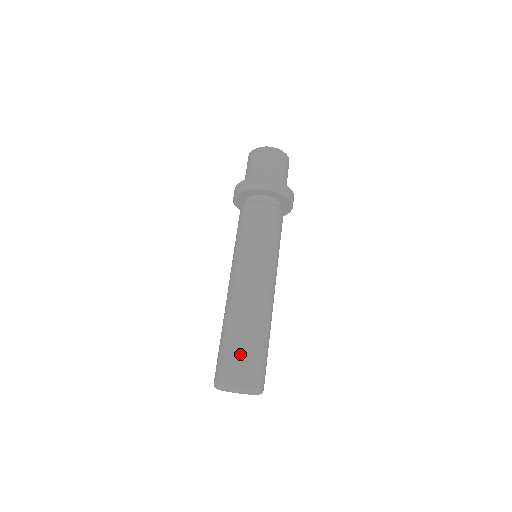
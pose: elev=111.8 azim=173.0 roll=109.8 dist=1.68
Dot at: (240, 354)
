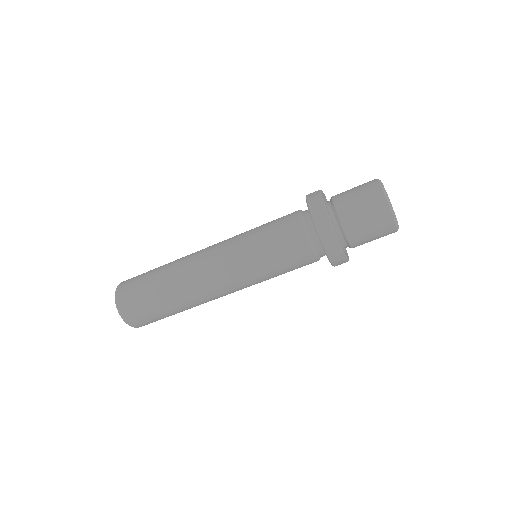
Dot at: (142, 295)
